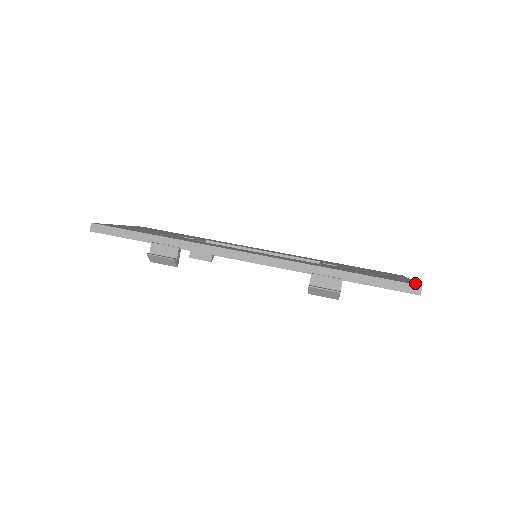
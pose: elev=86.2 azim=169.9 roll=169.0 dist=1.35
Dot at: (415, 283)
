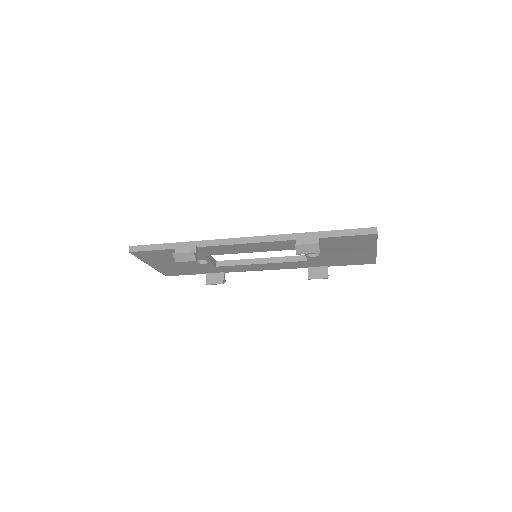
Dot at: occluded
